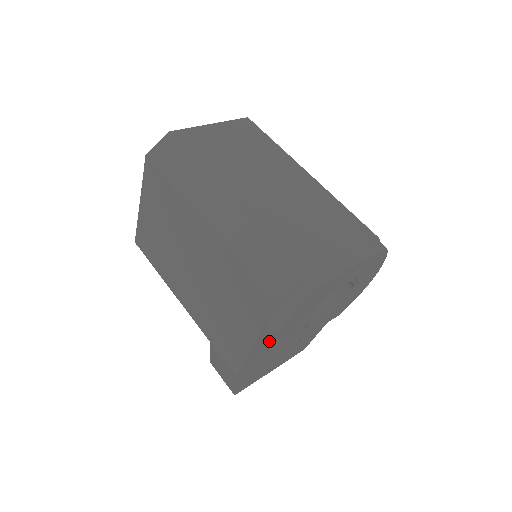
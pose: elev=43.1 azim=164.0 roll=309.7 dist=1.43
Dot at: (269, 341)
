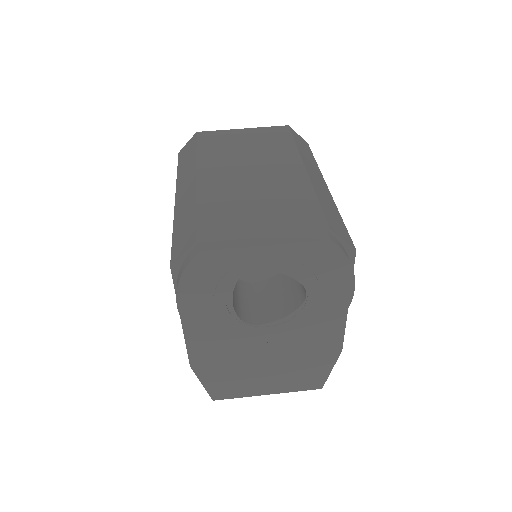
Dot at: (180, 314)
